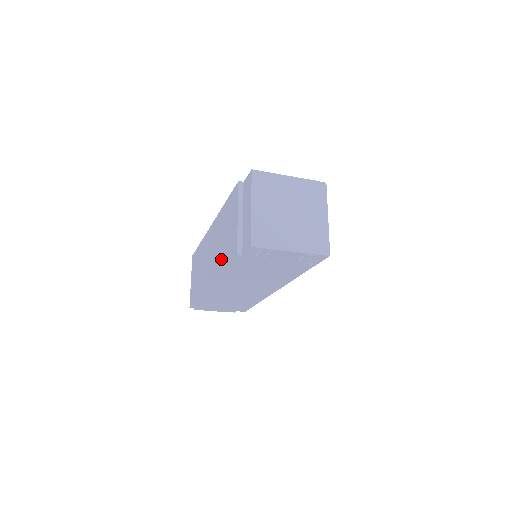
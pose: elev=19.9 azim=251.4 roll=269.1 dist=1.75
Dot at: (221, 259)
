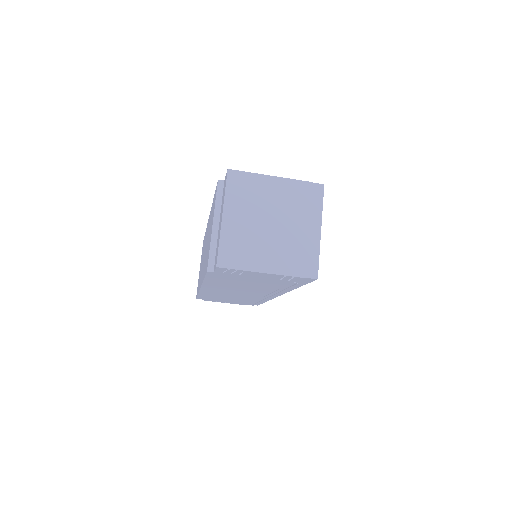
Dot at: occluded
